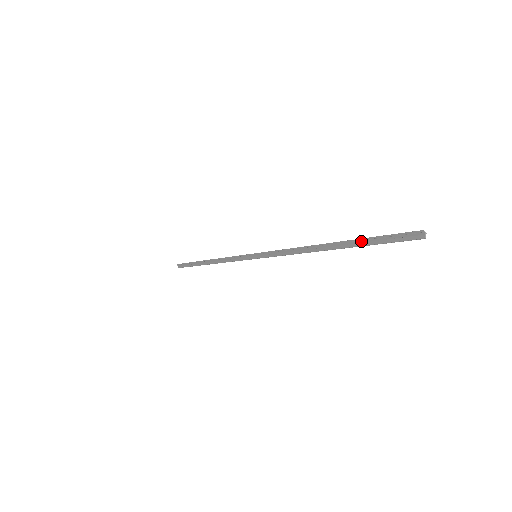
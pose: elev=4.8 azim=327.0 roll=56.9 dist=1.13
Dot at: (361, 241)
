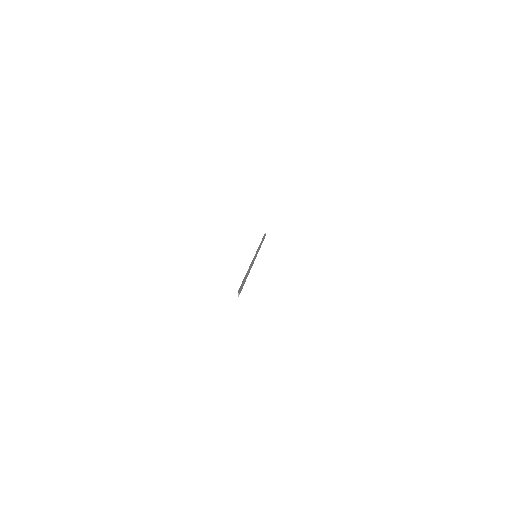
Dot at: (244, 280)
